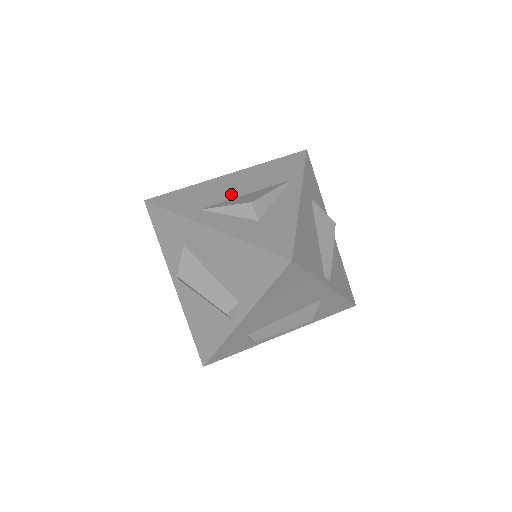
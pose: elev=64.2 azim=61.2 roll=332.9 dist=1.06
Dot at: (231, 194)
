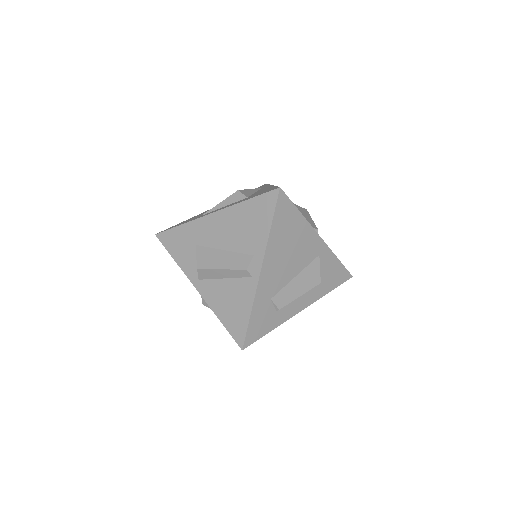
Dot at: occluded
